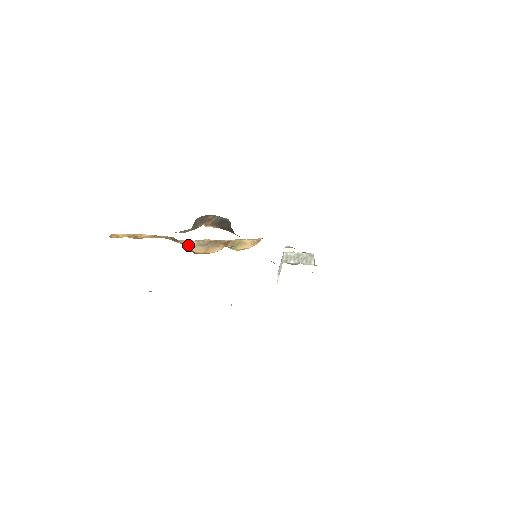
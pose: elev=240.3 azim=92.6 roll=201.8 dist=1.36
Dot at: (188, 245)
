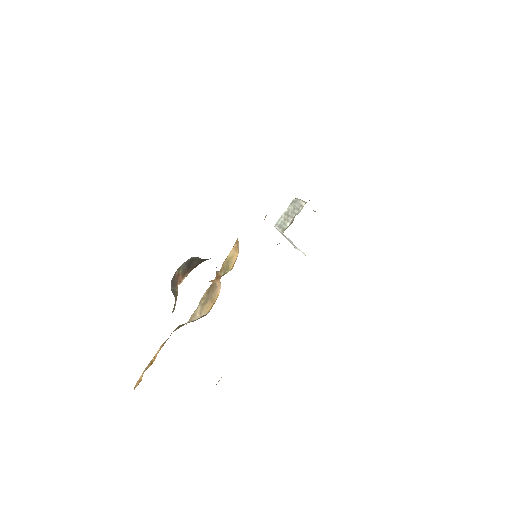
Dot at: (197, 317)
